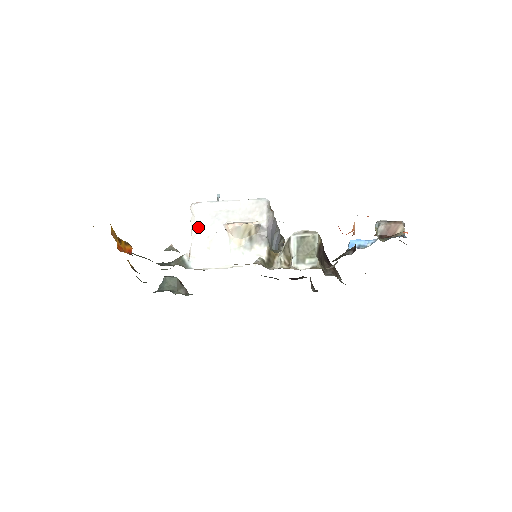
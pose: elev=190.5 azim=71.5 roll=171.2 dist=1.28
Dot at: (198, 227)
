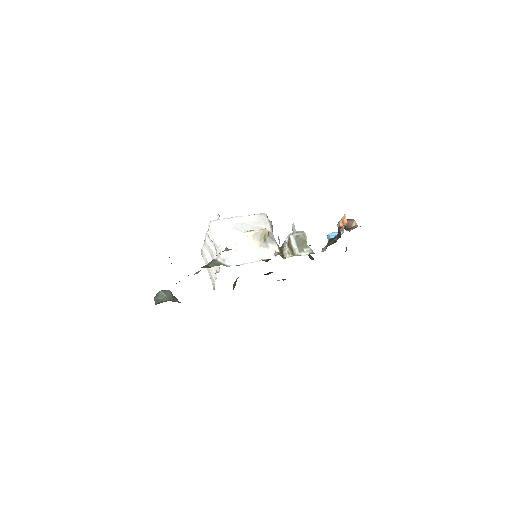
Dot at: (223, 237)
